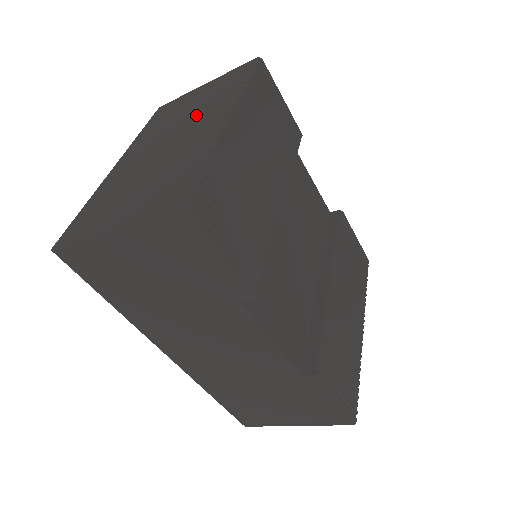
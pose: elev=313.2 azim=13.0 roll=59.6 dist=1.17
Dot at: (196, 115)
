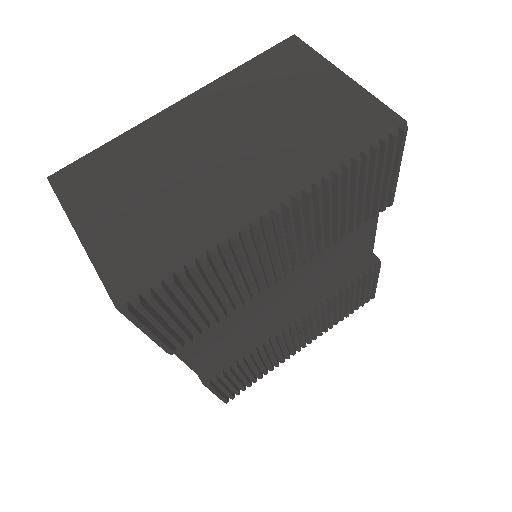
Dot at: (272, 145)
